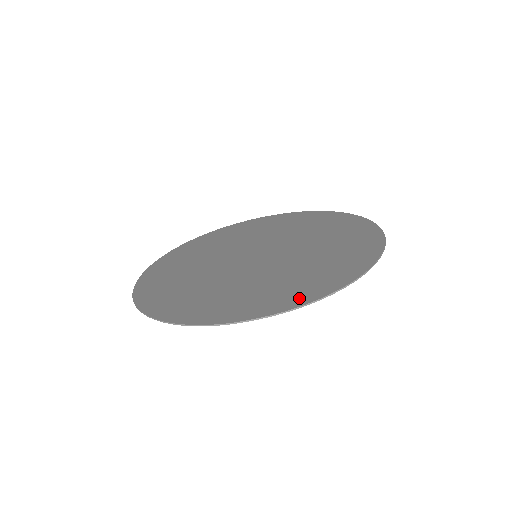
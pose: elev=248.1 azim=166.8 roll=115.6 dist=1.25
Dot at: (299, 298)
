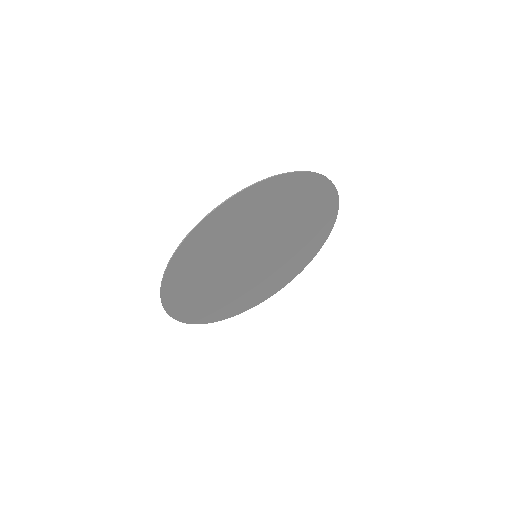
Dot at: (311, 181)
